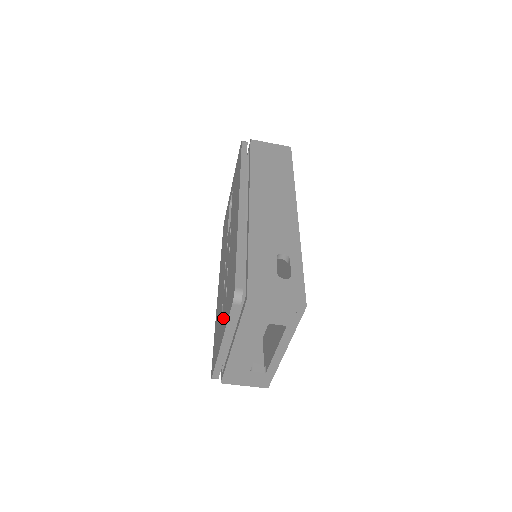
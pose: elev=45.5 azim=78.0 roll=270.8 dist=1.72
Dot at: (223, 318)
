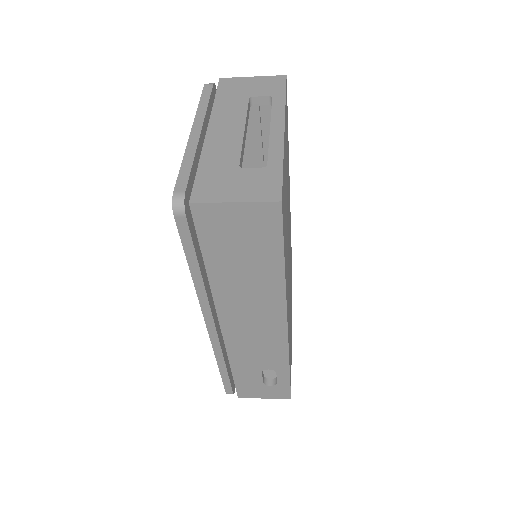
Dot at: occluded
